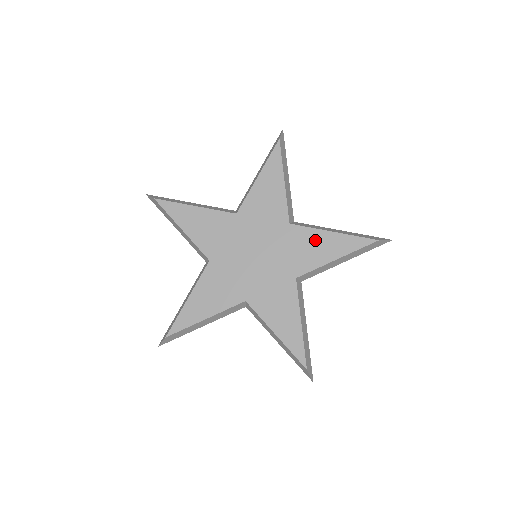
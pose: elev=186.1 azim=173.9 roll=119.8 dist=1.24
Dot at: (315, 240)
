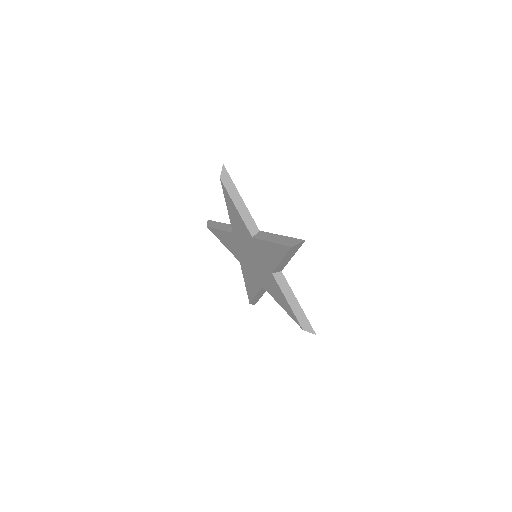
Dot at: (278, 292)
